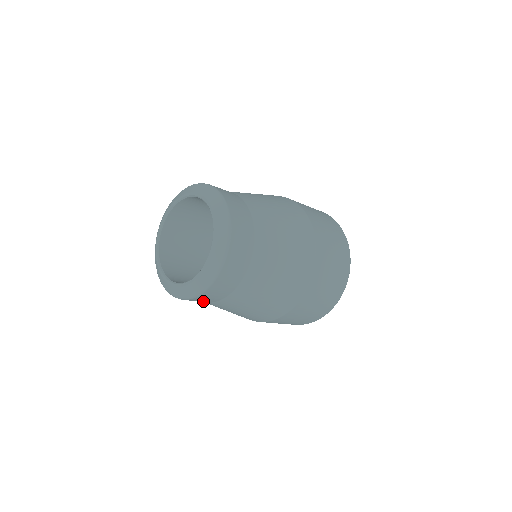
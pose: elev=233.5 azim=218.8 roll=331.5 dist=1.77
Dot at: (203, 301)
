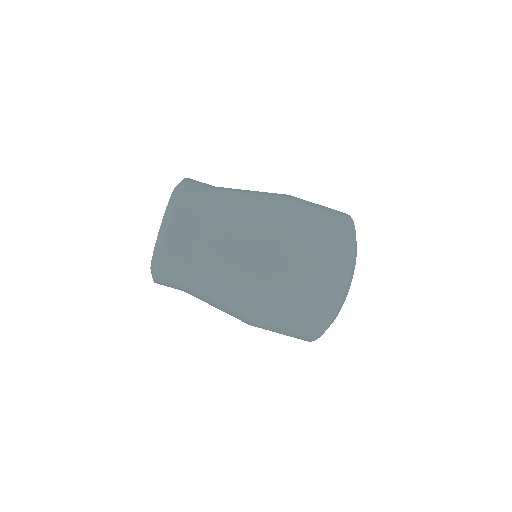
Dot at: (175, 278)
